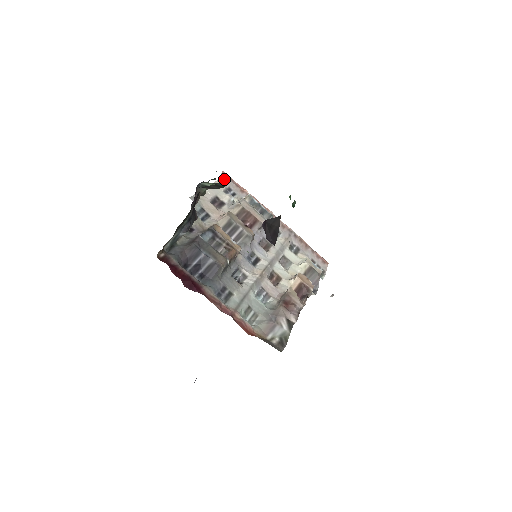
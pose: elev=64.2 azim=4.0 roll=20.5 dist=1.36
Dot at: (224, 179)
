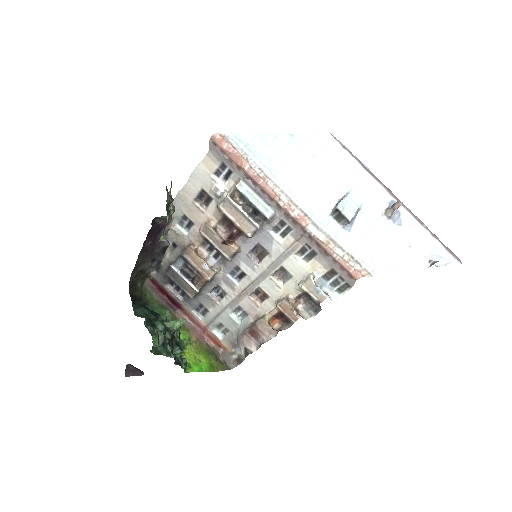
Dot at: (214, 150)
